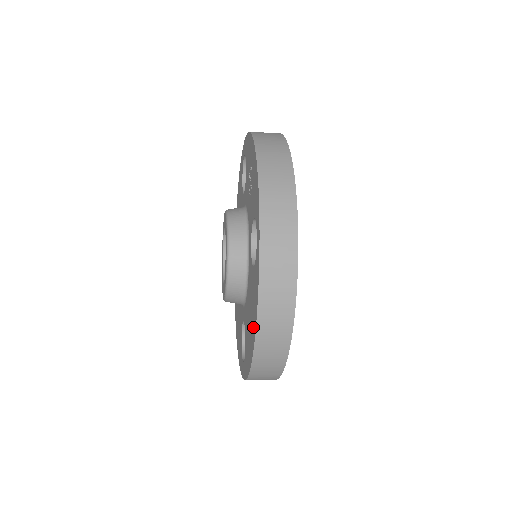
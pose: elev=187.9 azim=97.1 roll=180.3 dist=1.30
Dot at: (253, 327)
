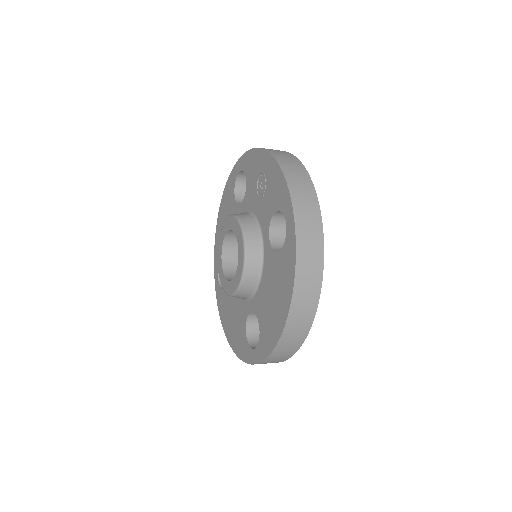
Dot at: (284, 301)
